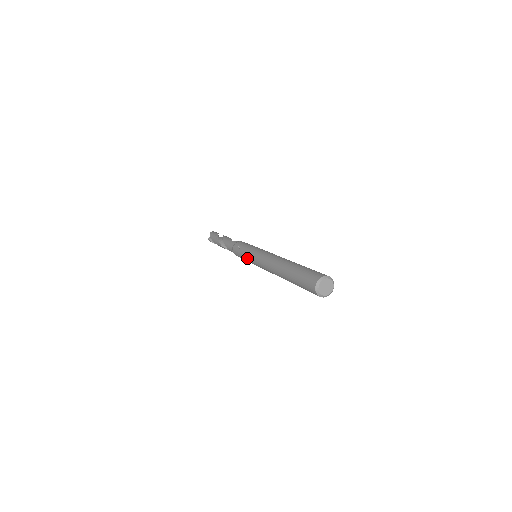
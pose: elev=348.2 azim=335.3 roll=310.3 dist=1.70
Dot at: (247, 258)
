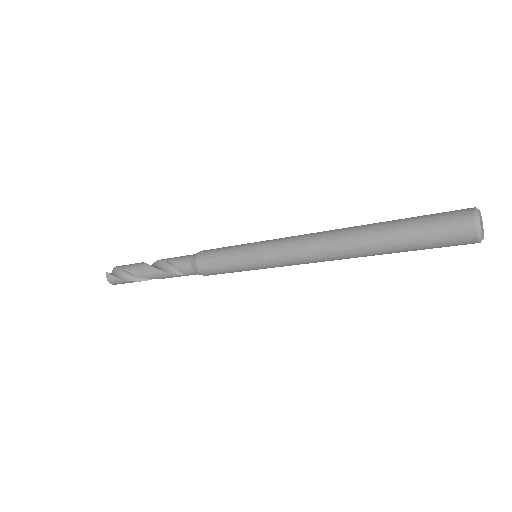
Dot at: (245, 249)
